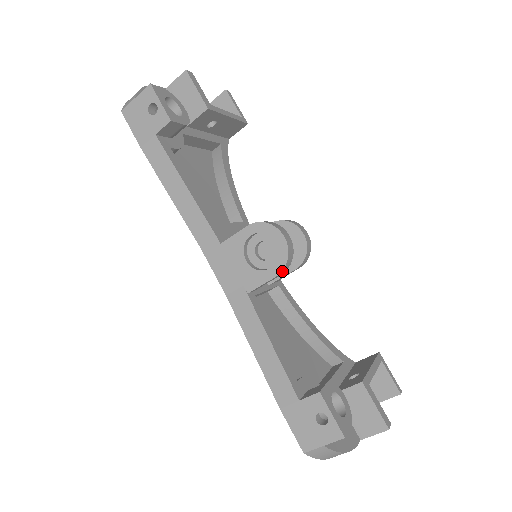
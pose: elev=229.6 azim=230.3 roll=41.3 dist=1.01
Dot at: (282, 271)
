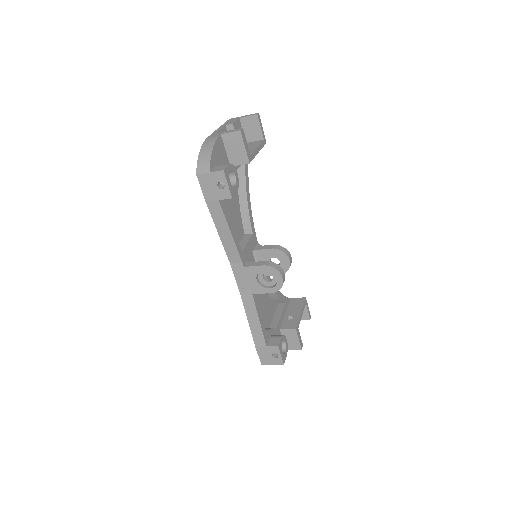
Dot at: (276, 291)
